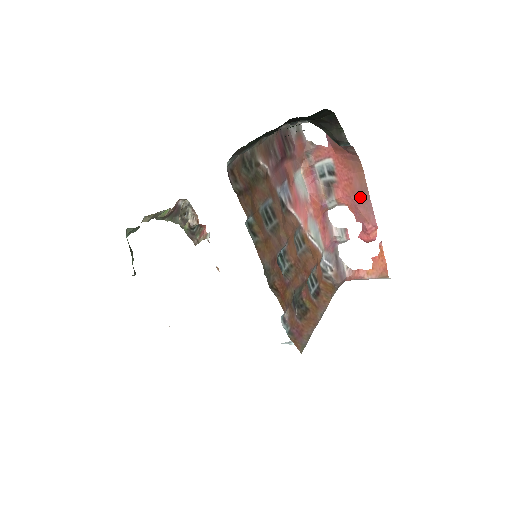
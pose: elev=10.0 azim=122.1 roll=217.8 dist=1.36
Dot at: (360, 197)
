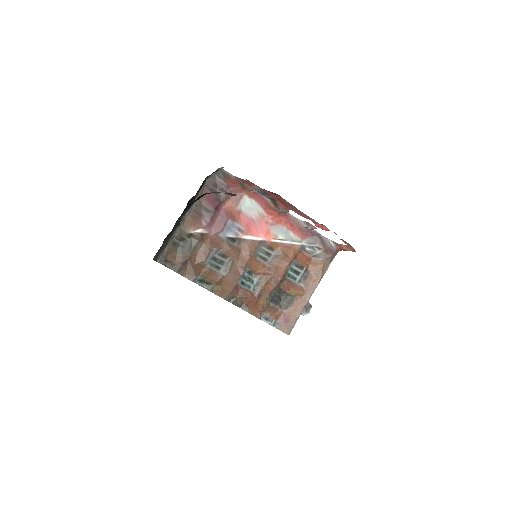
Dot at: (293, 208)
